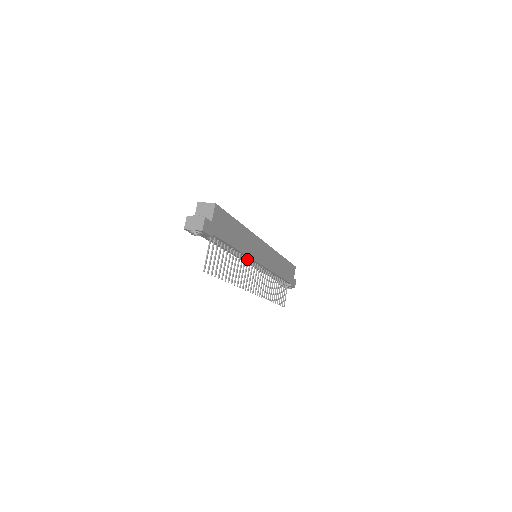
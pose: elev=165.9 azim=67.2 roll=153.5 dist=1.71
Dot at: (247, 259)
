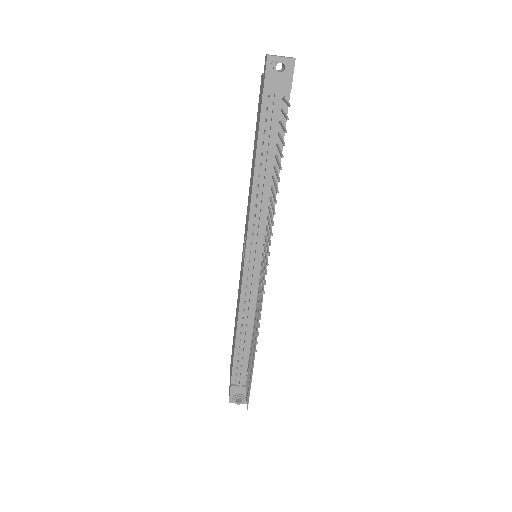
Dot at: (266, 225)
